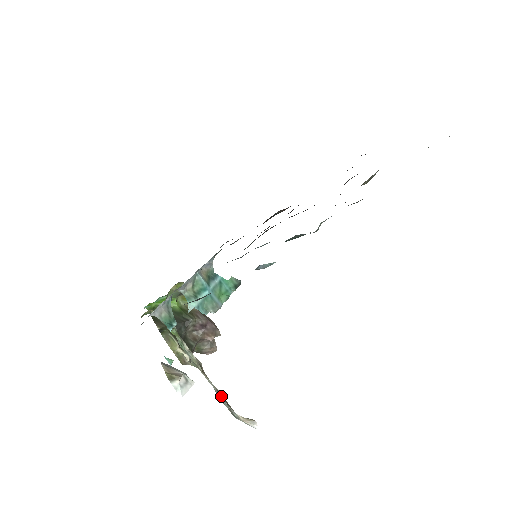
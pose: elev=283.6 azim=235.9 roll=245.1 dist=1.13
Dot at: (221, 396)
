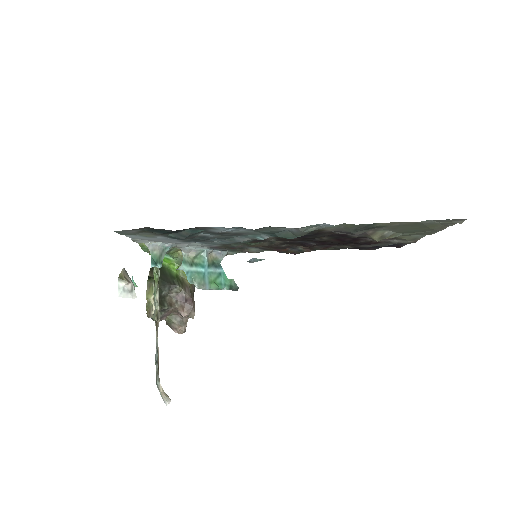
Dot at: (157, 357)
